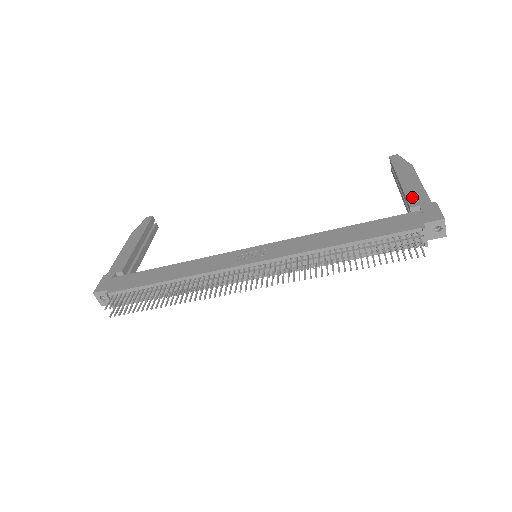
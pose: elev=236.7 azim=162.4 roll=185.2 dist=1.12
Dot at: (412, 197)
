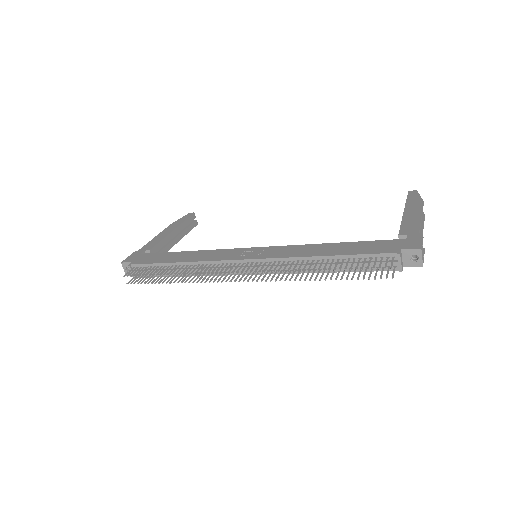
Dot at: (405, 227)
